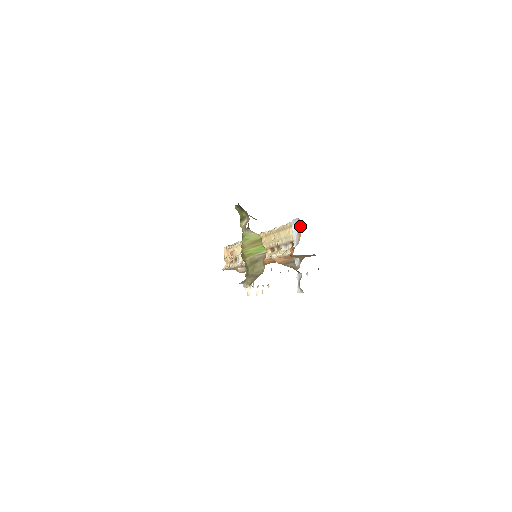
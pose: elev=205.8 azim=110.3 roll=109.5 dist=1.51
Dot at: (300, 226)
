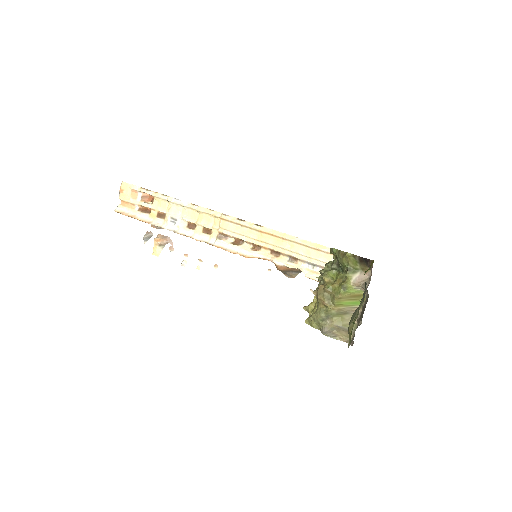
Dot at: occluded
